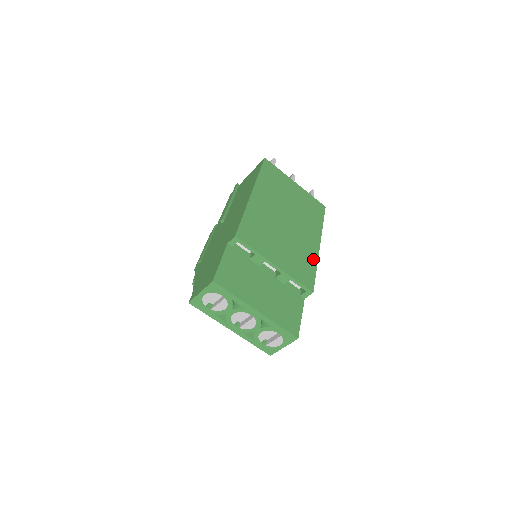
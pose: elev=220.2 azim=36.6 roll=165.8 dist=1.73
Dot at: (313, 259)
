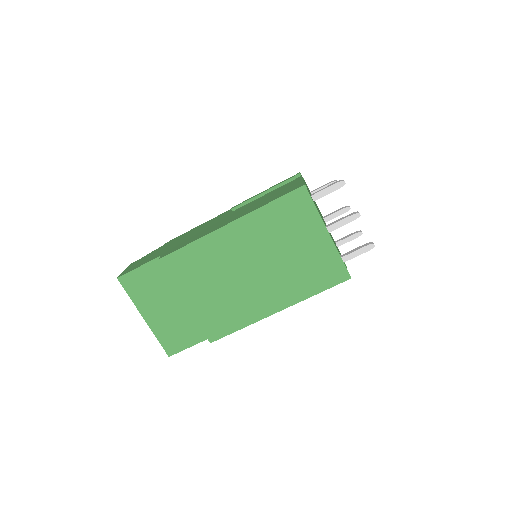
Dot at: (248, 319)
